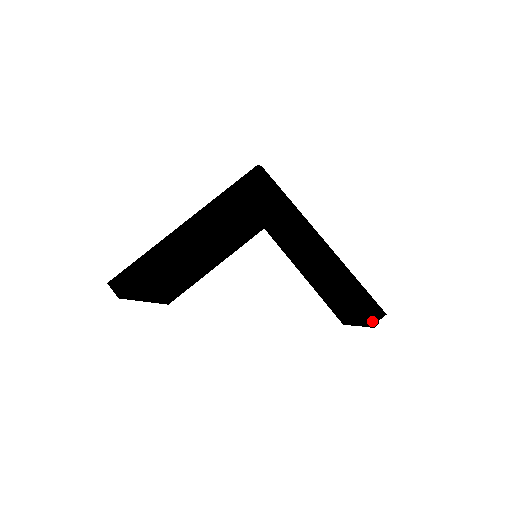
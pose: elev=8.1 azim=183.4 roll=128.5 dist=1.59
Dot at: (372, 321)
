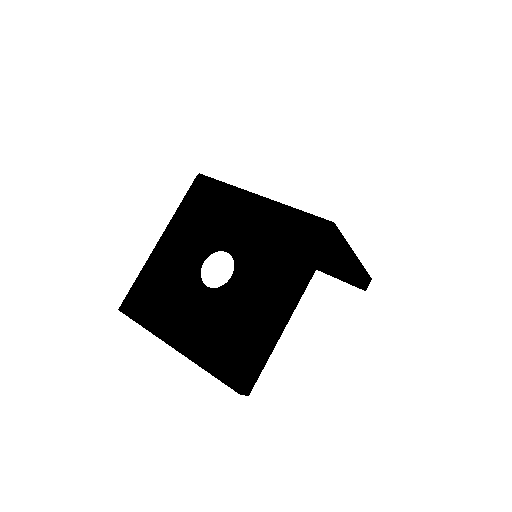
Dot at: occluded
